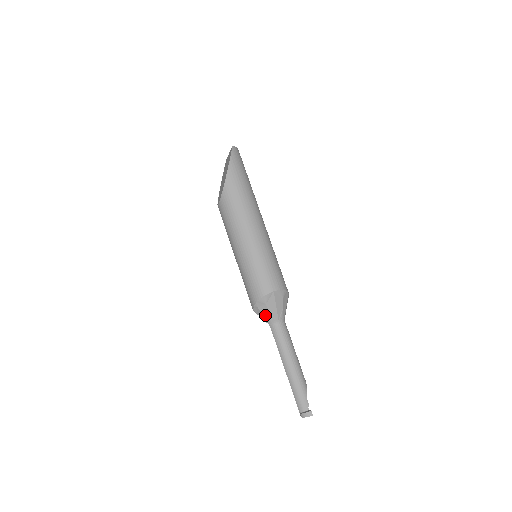
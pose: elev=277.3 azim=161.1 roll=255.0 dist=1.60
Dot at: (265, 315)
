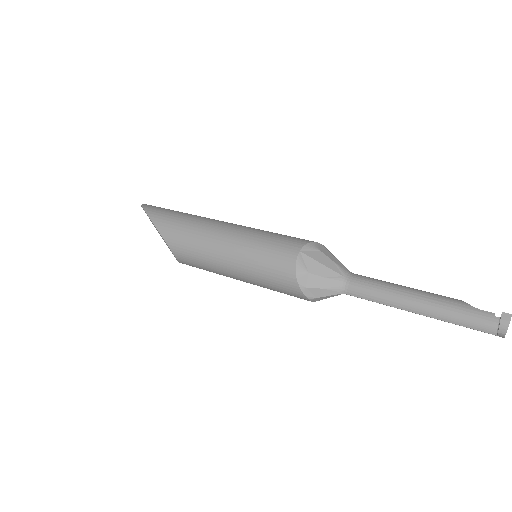
Dot at: (323, 287)
